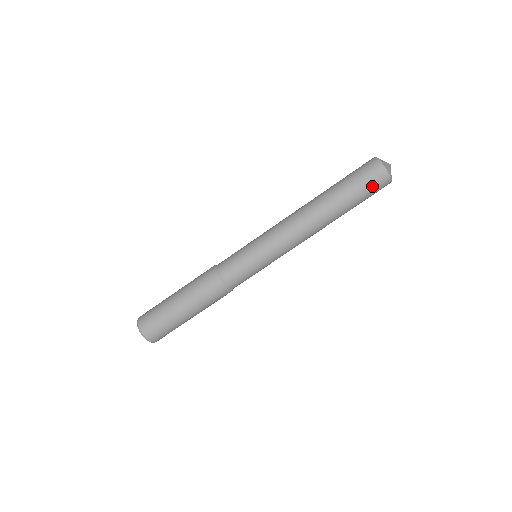
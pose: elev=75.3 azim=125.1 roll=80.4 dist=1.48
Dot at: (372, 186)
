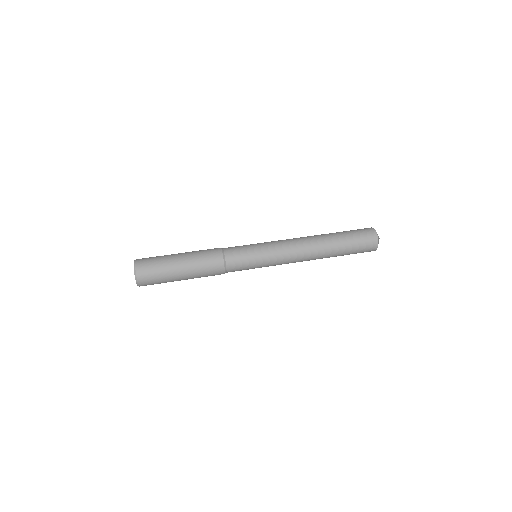
Dot at: (364, 245)
